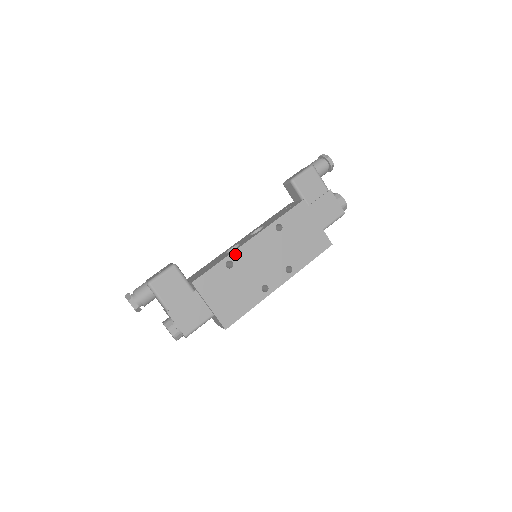
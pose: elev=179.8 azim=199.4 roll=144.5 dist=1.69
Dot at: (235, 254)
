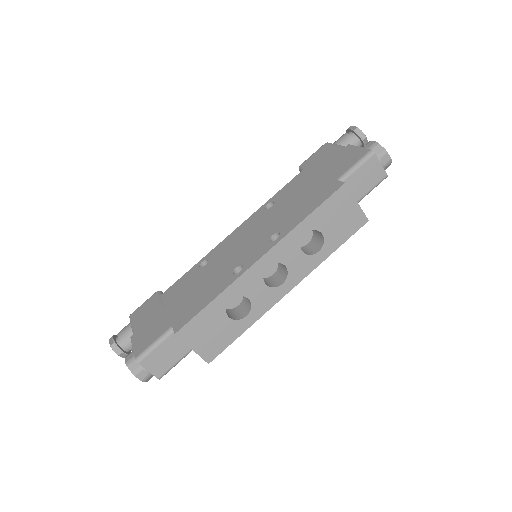
Dot at: (213, 252)
